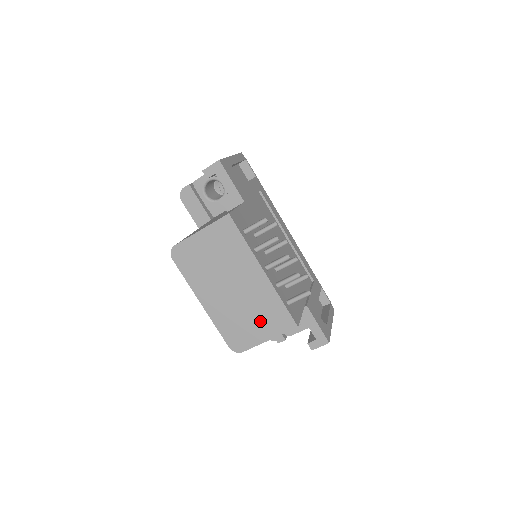
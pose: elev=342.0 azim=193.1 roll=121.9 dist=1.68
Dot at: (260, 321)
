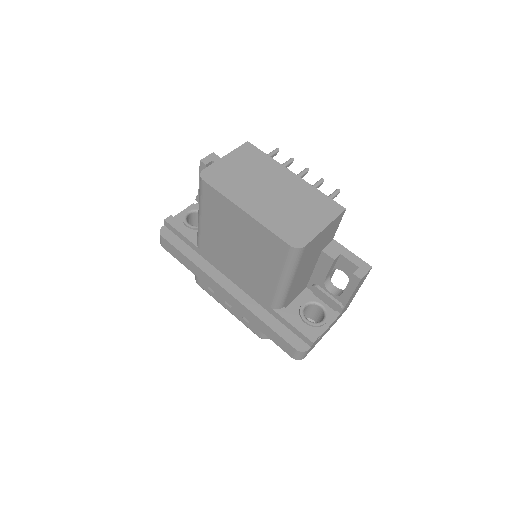
Dot at: (309, 212)
